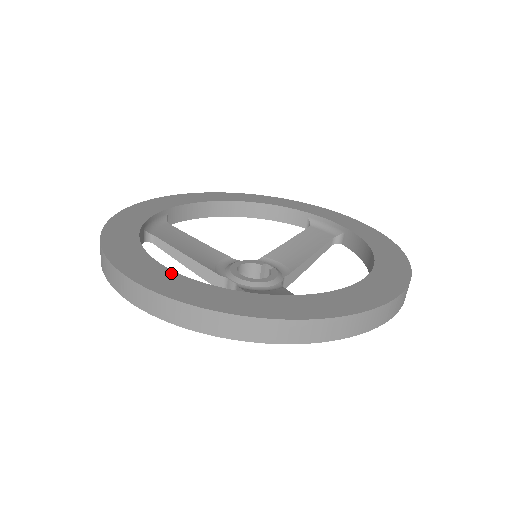
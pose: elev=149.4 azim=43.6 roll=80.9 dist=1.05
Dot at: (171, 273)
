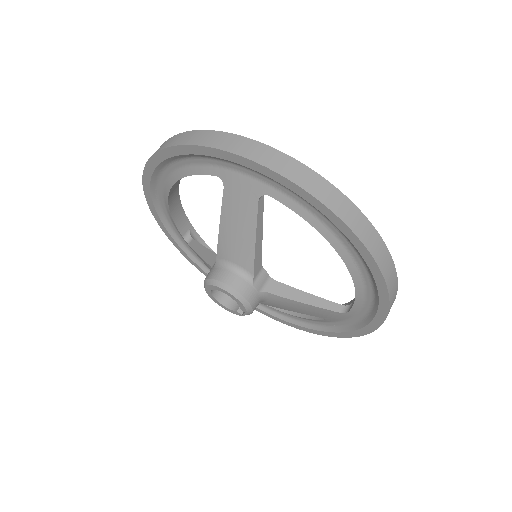
Dot at: occluded
